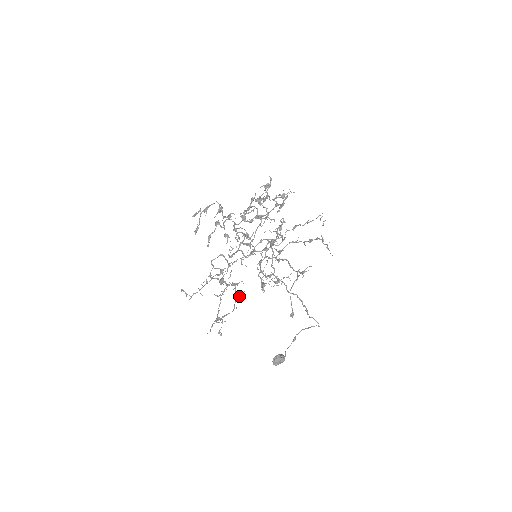
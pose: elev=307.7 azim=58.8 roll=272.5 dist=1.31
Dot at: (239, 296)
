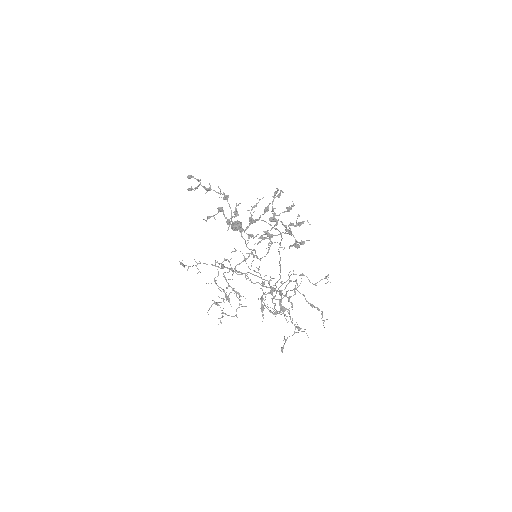
Dot at: occluded
